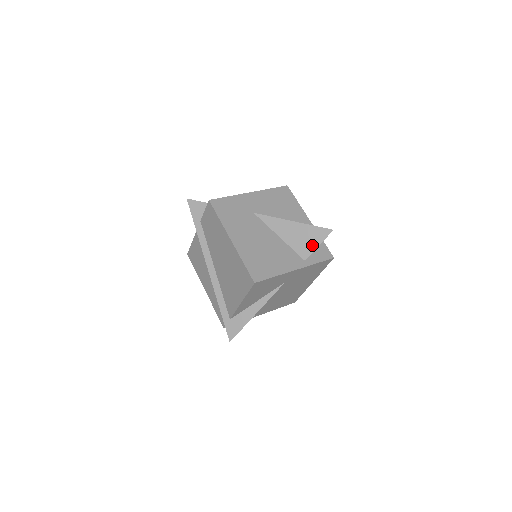
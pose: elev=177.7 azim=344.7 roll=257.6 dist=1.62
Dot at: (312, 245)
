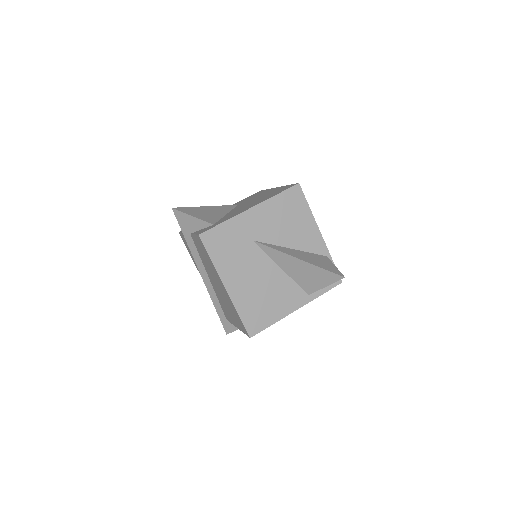
Dot at: (318, 284)
